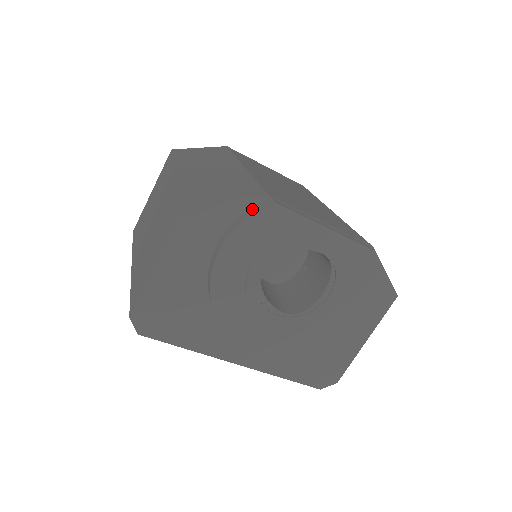
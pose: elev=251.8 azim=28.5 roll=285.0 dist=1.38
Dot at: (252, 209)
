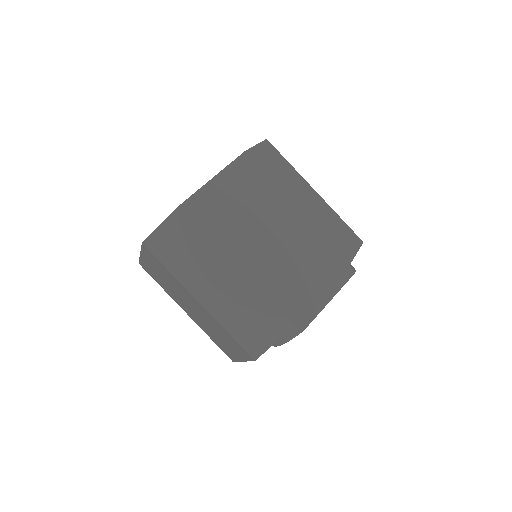
Dot at: (288, 334)
